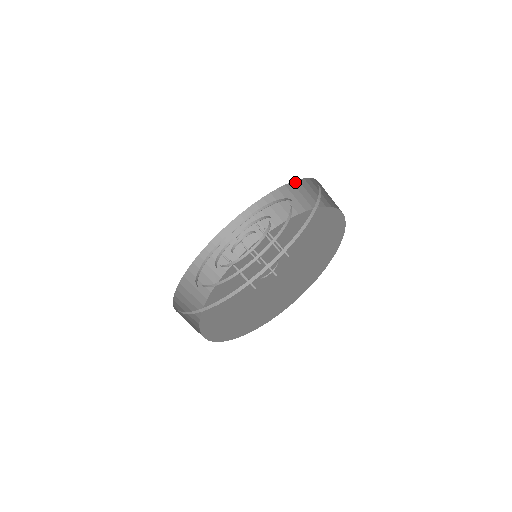
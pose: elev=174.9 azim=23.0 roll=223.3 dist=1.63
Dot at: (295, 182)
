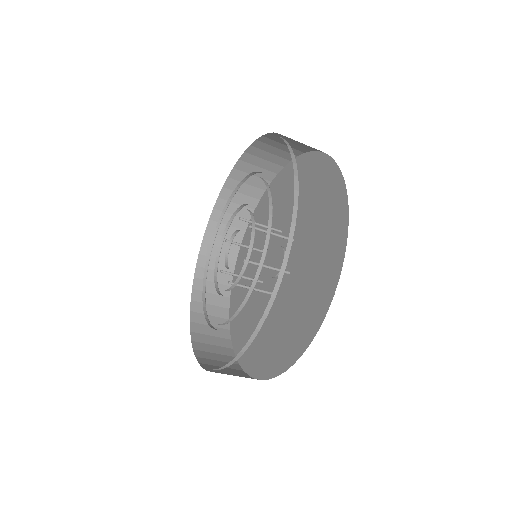
Dot at: (260, 139)
